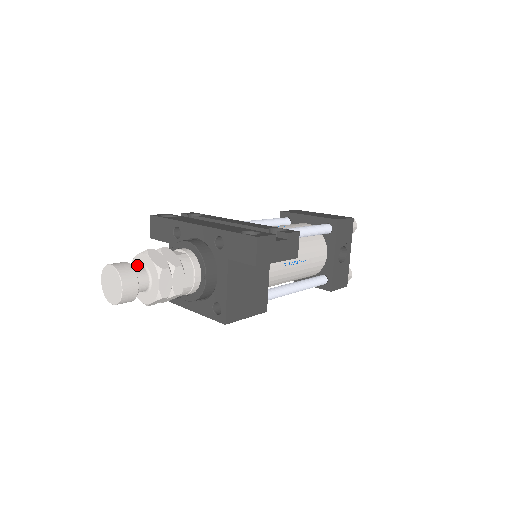
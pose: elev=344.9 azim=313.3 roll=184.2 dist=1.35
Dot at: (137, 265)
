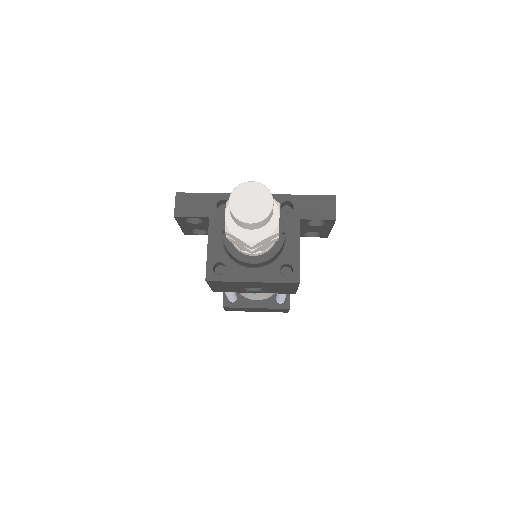
Dot at: occluded
